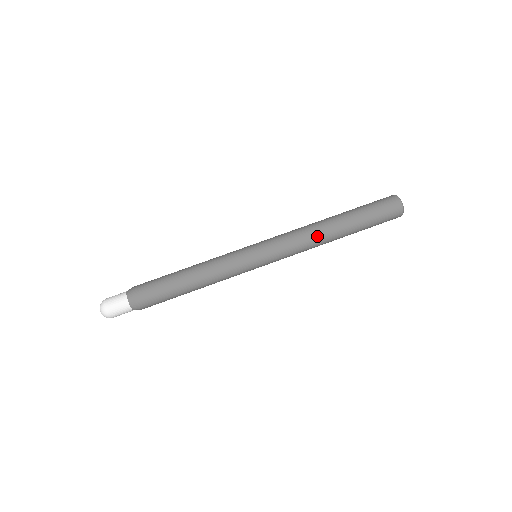
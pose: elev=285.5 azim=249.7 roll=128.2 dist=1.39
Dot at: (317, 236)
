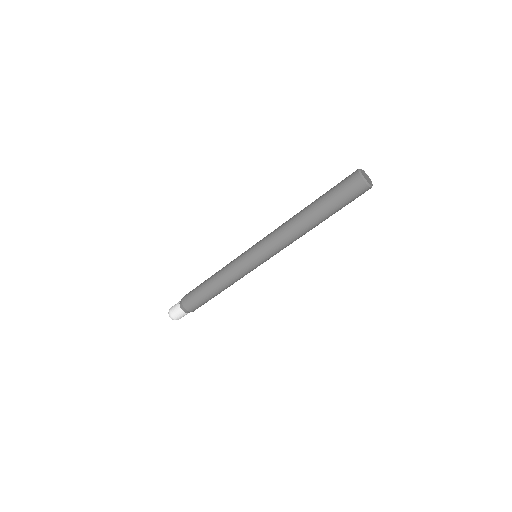
Dot at: occluded
